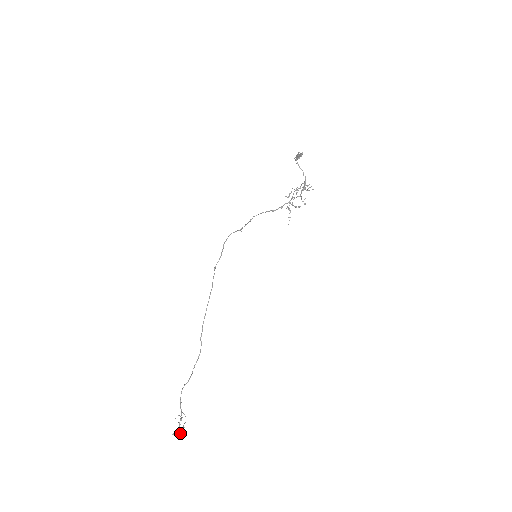
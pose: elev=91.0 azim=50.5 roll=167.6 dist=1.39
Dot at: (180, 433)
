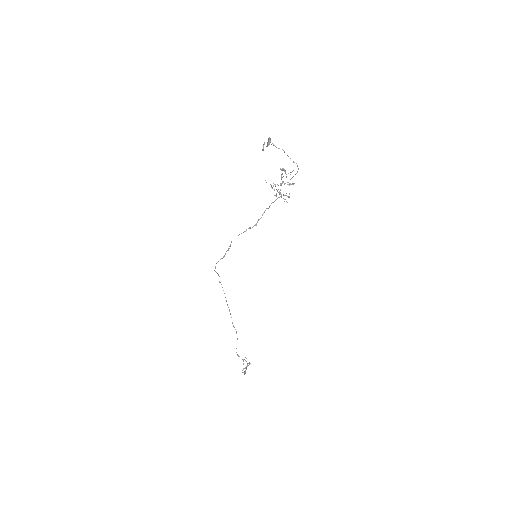
Dot at: (244, 373)
